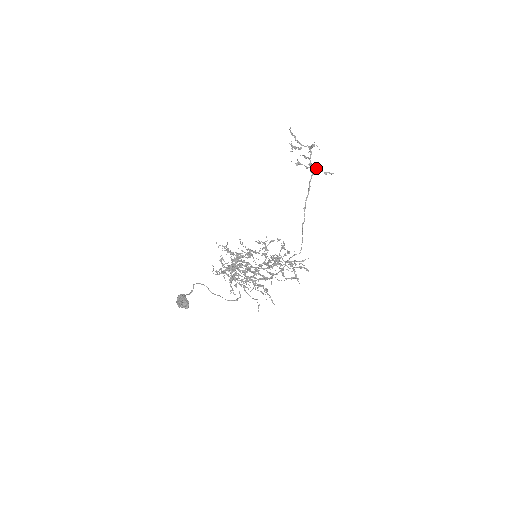
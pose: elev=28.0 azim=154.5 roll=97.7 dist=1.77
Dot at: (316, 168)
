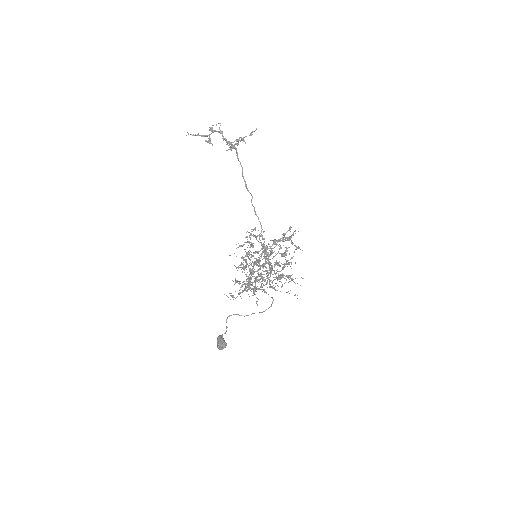
Dot at: (237, 140)
